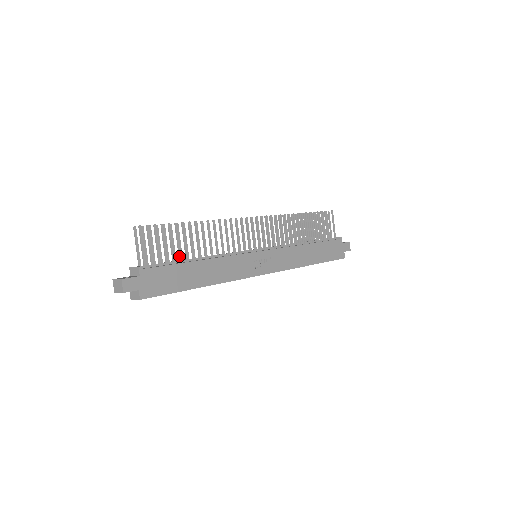
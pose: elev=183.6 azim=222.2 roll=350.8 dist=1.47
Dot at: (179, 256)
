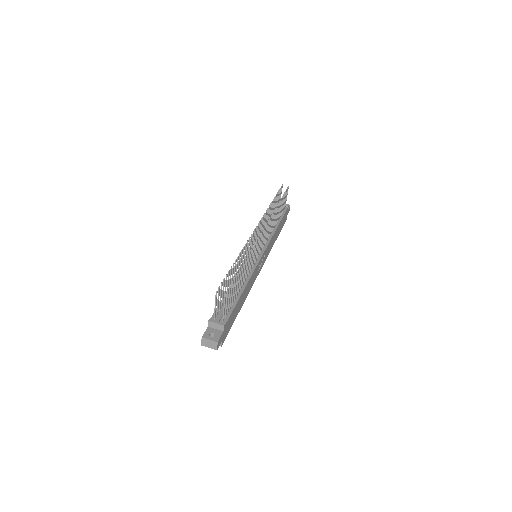
Dot at: (235, 296)
